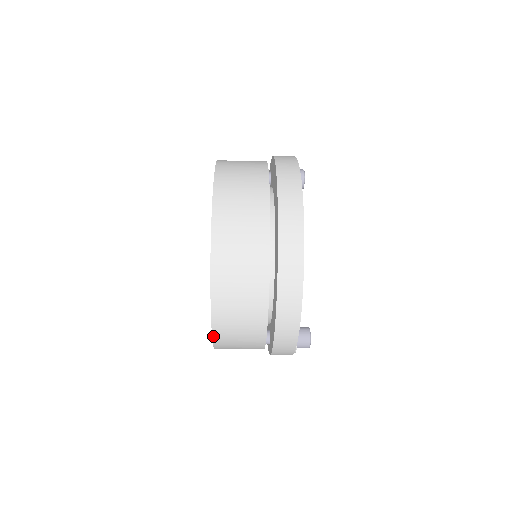
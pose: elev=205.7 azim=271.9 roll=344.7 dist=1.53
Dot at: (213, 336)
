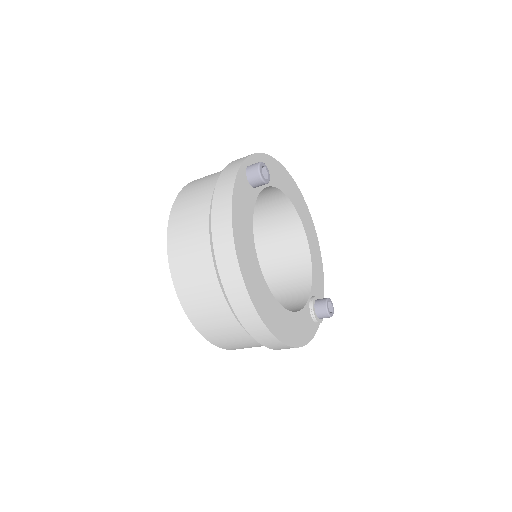
Dot at: occluded
